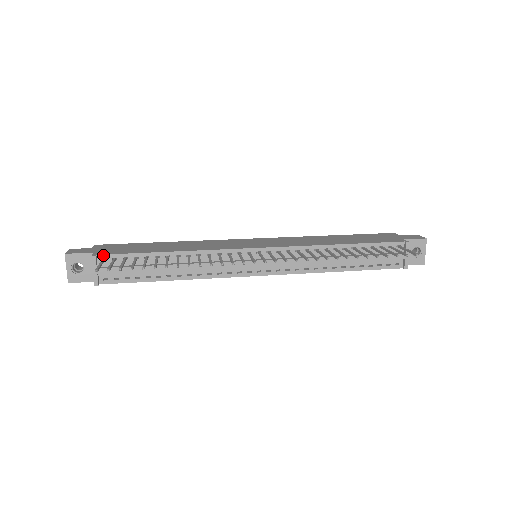
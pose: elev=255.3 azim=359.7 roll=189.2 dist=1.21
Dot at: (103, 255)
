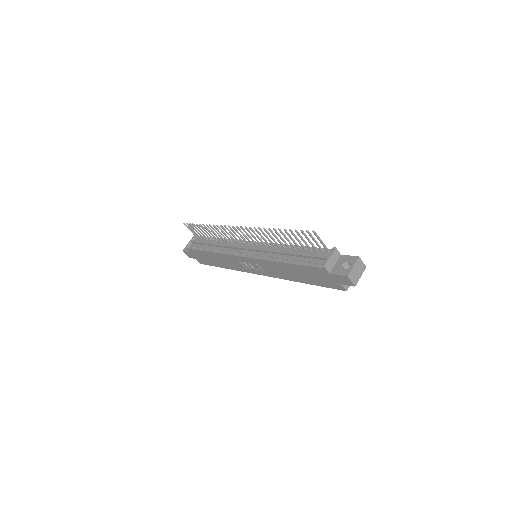
Dot at: occluded
